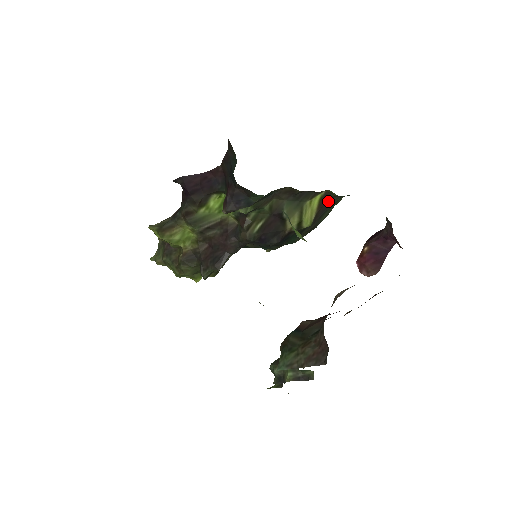
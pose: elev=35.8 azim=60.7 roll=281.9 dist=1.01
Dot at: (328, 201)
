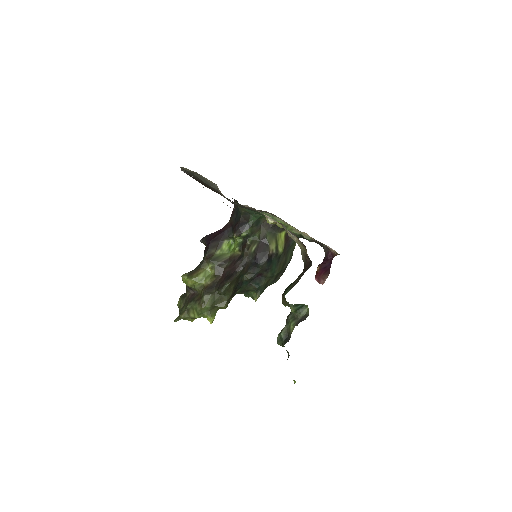
Dot at: (289, 239)
